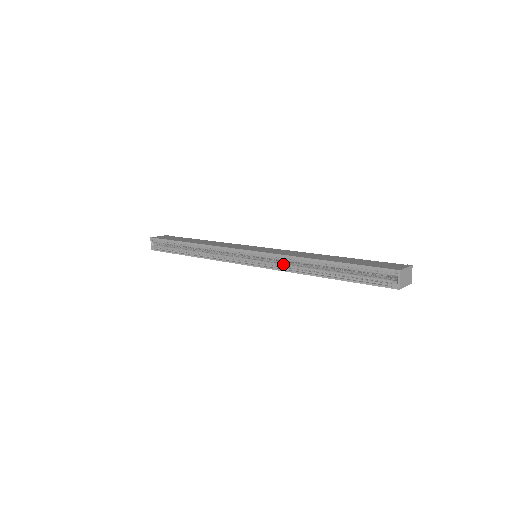
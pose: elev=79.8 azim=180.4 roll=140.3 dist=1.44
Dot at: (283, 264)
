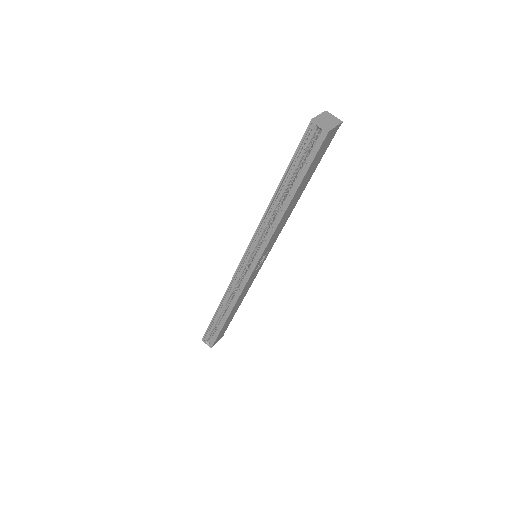
Dot at: (267, 233)
